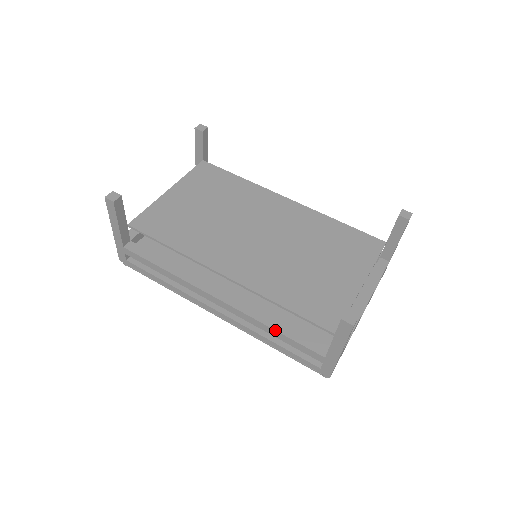
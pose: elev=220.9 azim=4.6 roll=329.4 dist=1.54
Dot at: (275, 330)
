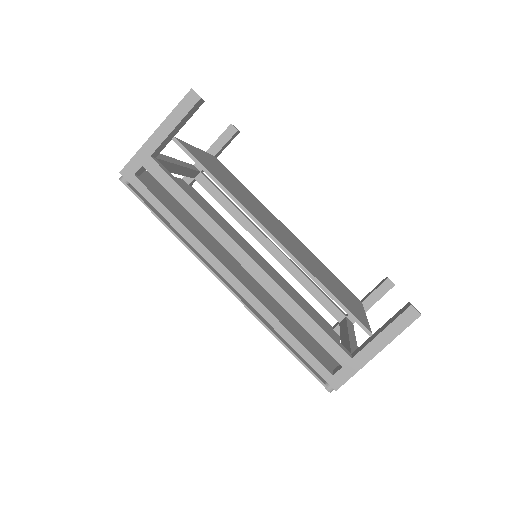
Dot at: (306, 312)
